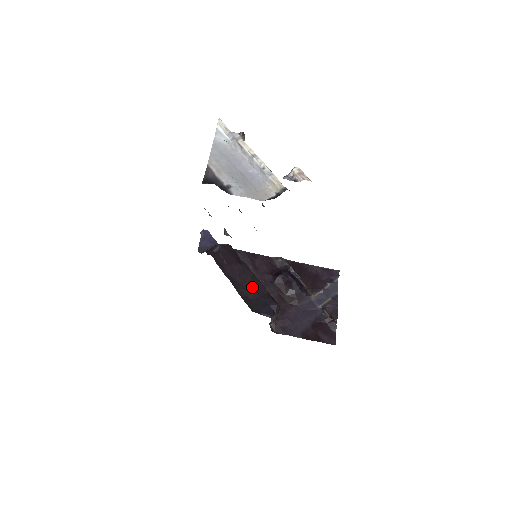
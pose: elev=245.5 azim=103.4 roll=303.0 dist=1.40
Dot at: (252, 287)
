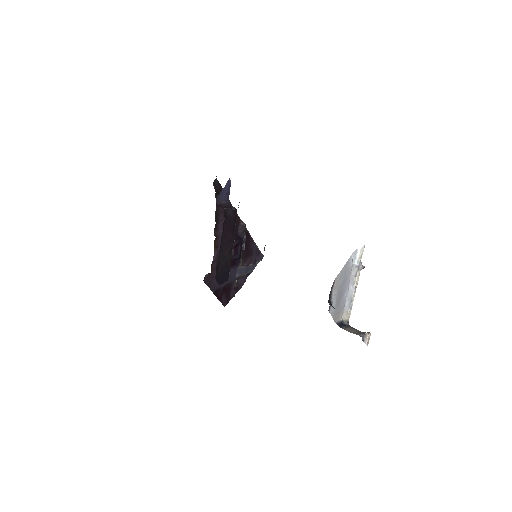
Dot at: (226, 257)
